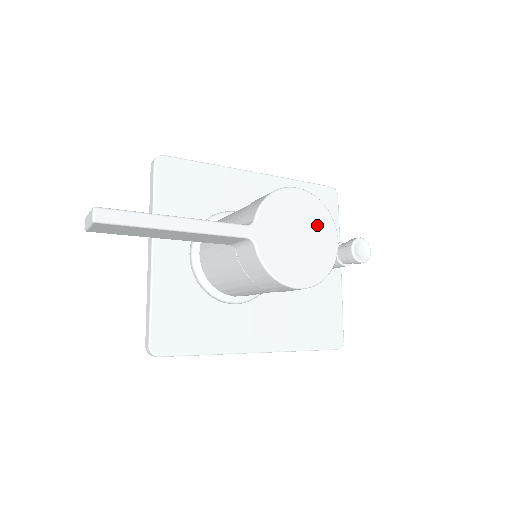
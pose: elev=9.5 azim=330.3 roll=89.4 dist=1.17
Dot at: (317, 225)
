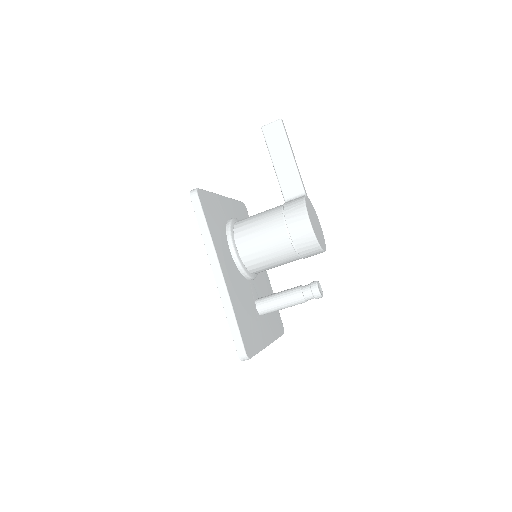
Dot at: (321, 237)
